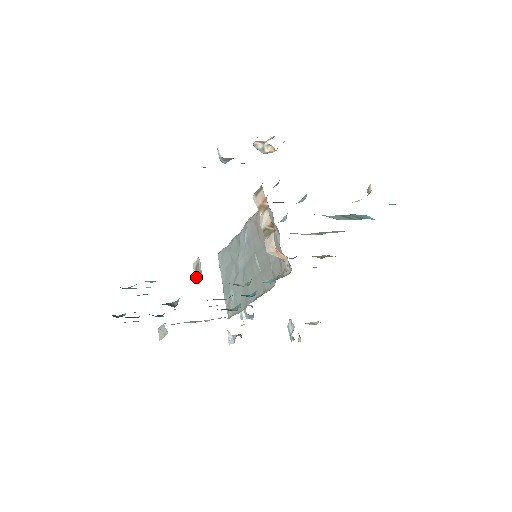
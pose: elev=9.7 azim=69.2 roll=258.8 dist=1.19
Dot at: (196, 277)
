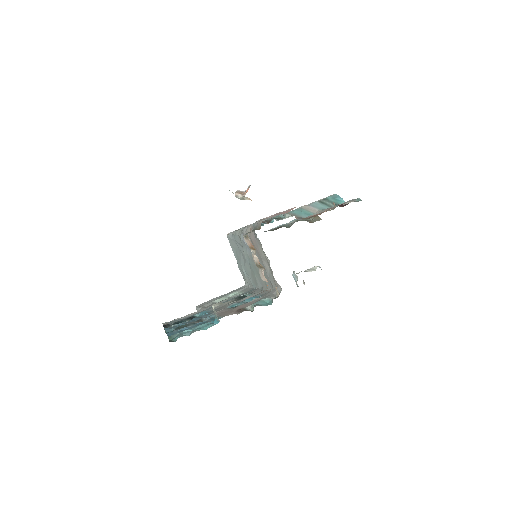
Dot at: (216, 319)
